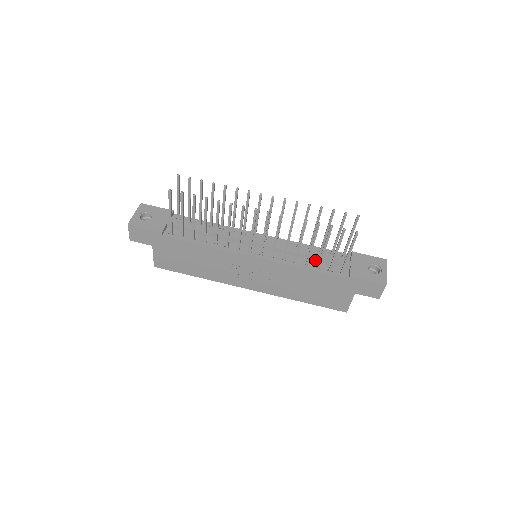
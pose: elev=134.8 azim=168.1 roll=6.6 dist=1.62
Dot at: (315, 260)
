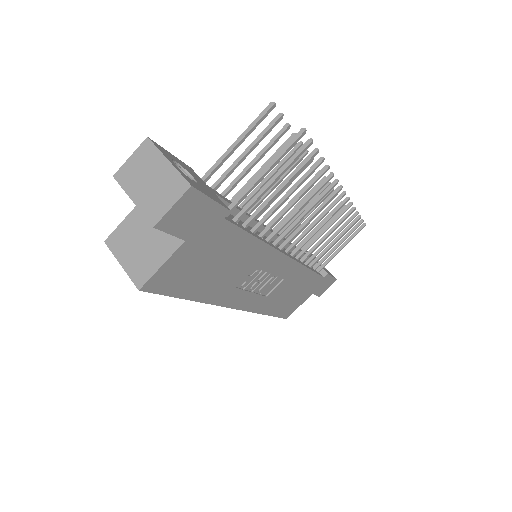
Dot at: occluded
